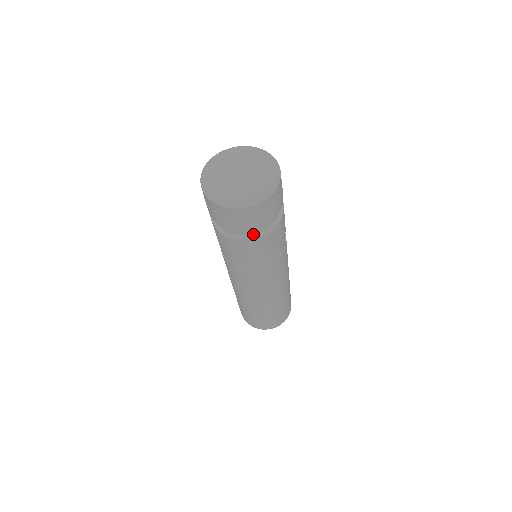
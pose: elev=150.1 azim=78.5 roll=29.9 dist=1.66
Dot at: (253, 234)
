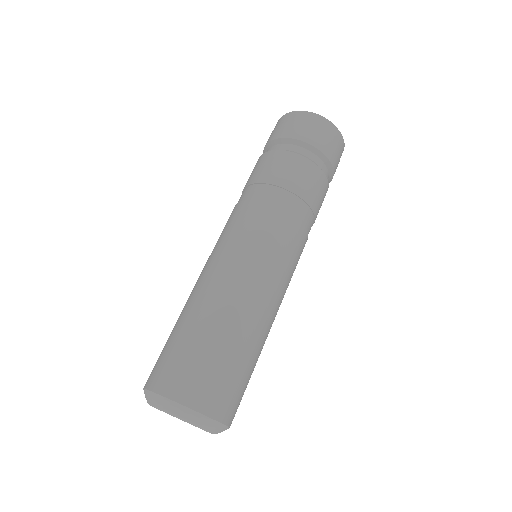
Dot at: occluded
